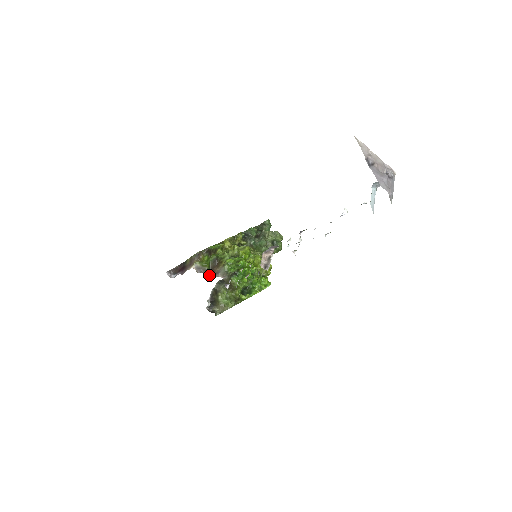
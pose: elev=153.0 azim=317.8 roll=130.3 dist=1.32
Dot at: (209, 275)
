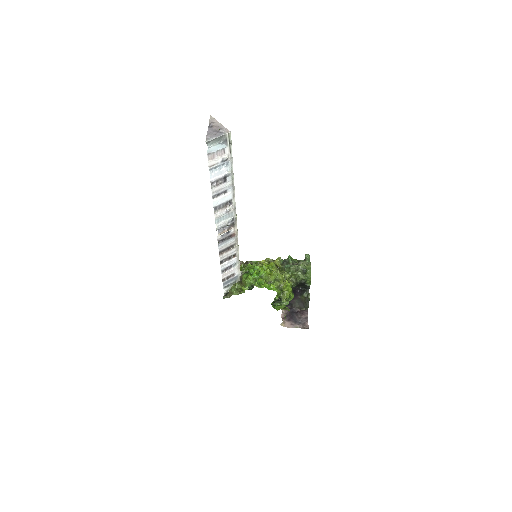
Dot at: occluded
